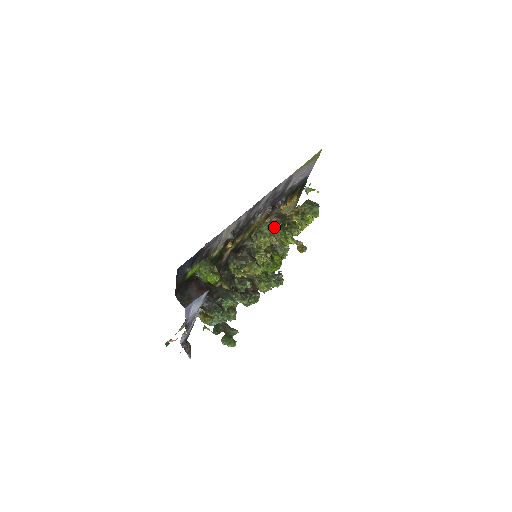
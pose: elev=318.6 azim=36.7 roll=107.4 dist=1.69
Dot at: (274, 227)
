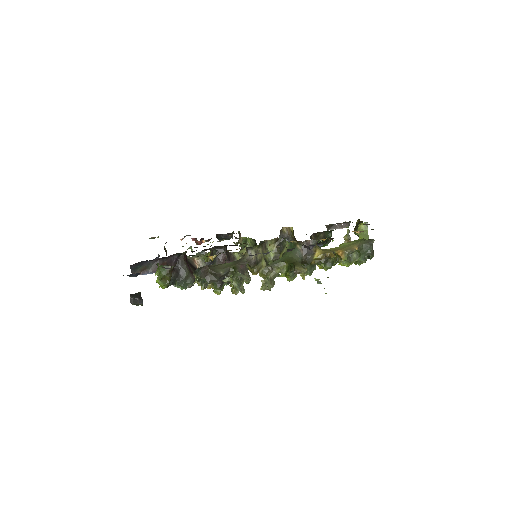
Dot at: (289, 255)
